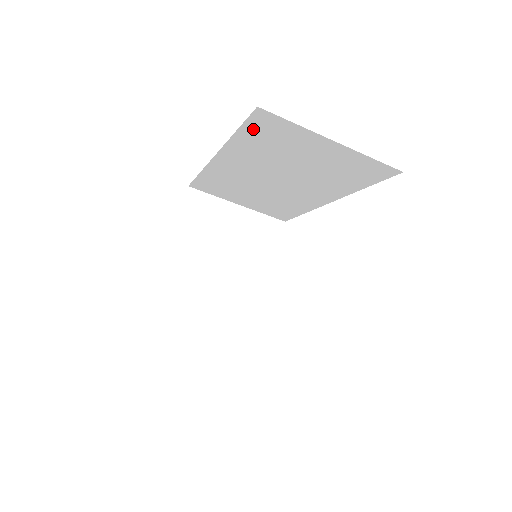
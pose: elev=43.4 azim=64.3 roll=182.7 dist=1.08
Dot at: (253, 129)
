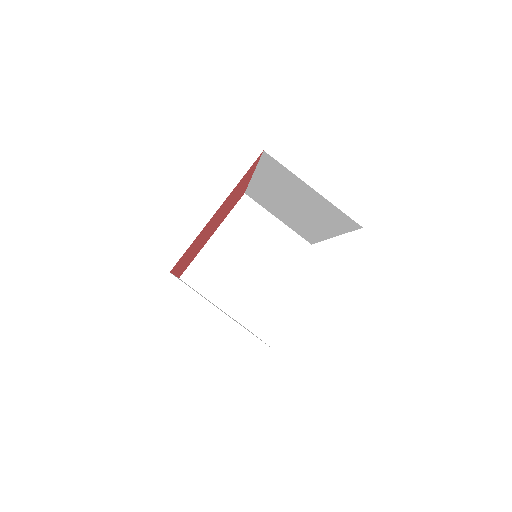
Dot at: (267, 165)
